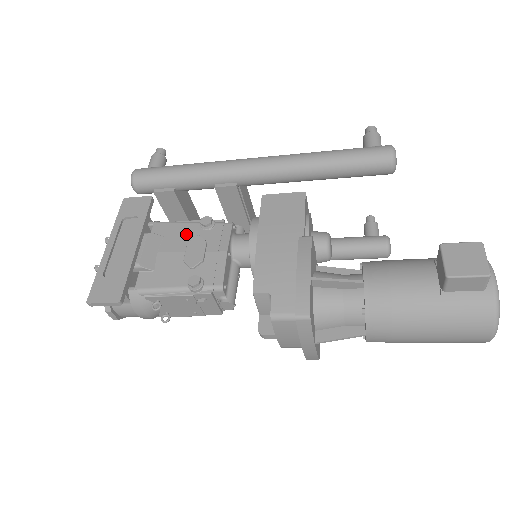
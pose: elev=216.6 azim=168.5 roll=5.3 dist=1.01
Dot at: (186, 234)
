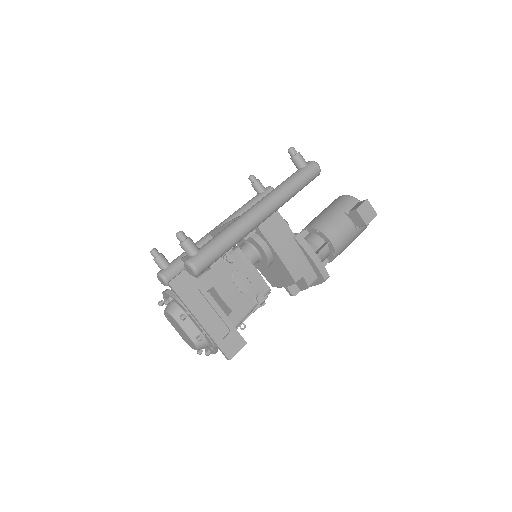
Dot at: (224, 275)
